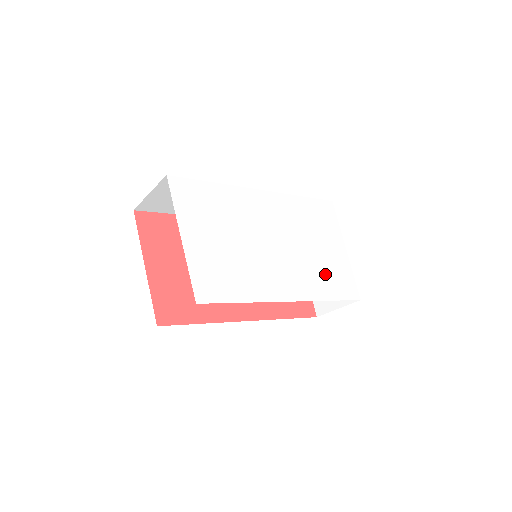
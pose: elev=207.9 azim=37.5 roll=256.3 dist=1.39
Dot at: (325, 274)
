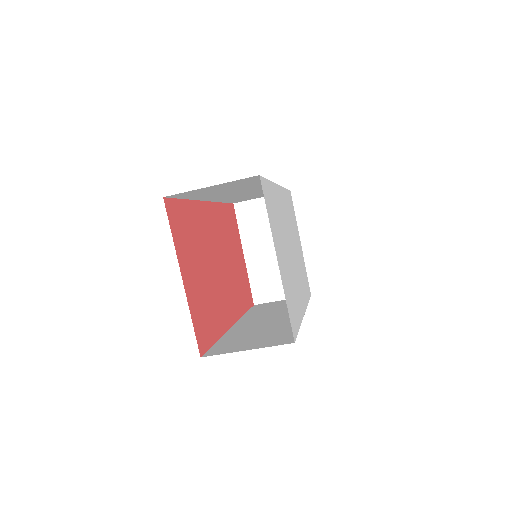
Dot at: (303, 275)
